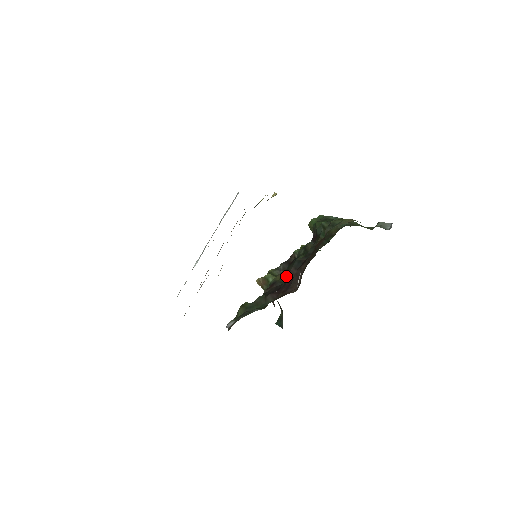
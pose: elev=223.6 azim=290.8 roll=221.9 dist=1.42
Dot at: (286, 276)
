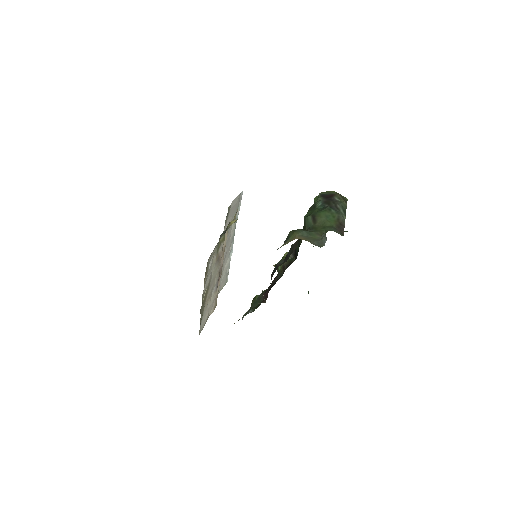
Dot at: occluded
